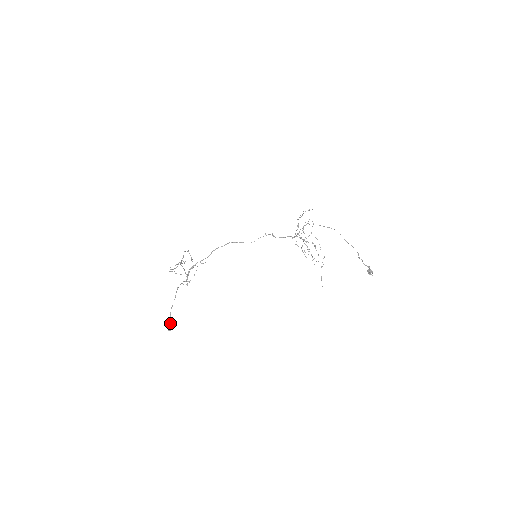
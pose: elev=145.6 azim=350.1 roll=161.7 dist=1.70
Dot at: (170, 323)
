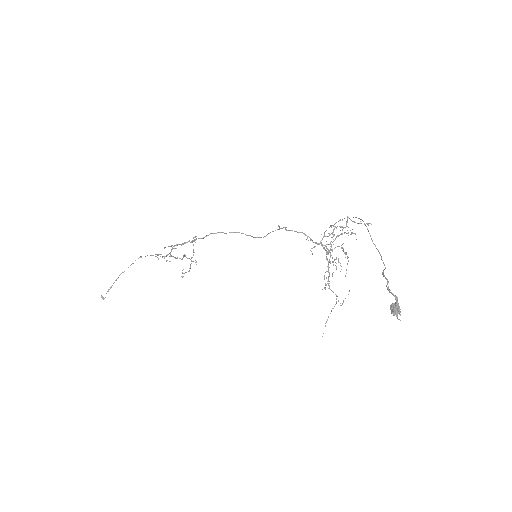
Dot at: (109, 289)
